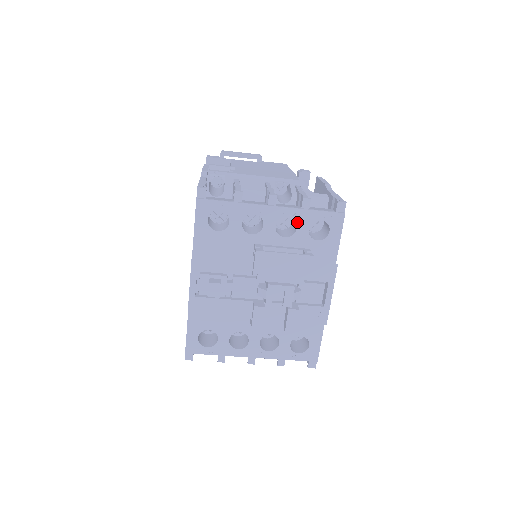
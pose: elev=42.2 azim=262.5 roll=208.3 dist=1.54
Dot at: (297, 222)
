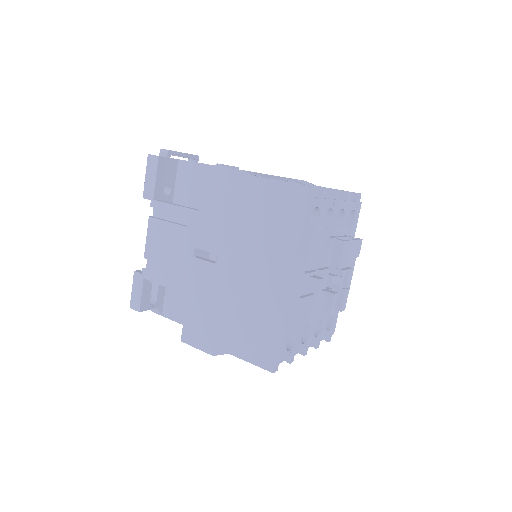
Dot at: (345, 213)
